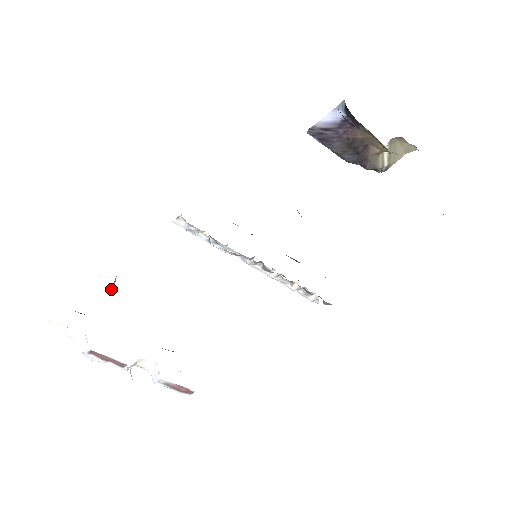
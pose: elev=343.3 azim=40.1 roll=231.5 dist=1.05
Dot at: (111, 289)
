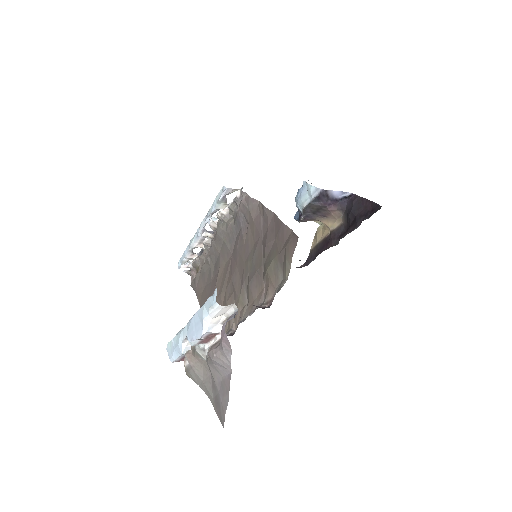
Dot at: (265, 283)
